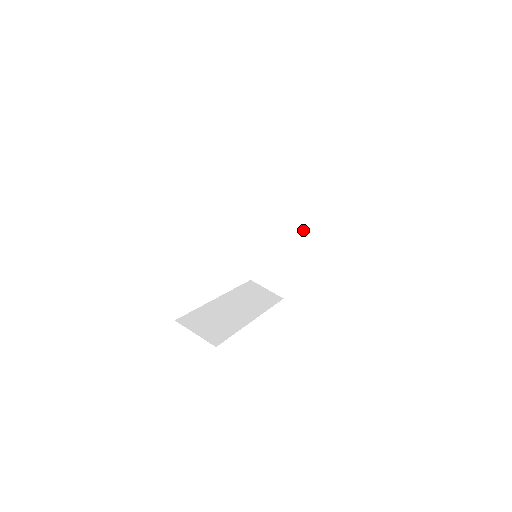
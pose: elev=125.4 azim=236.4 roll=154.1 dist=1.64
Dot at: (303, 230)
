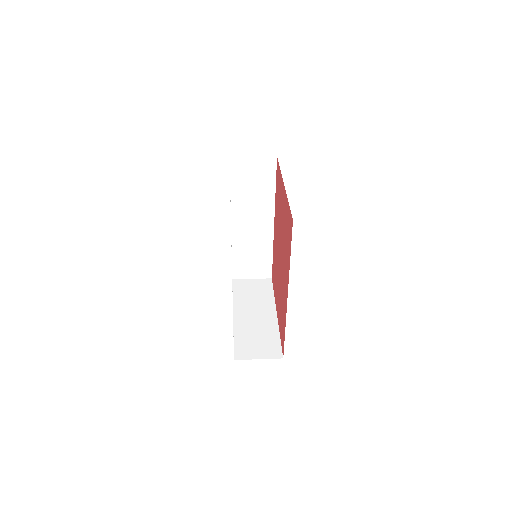
Dot at: (266, 300)
